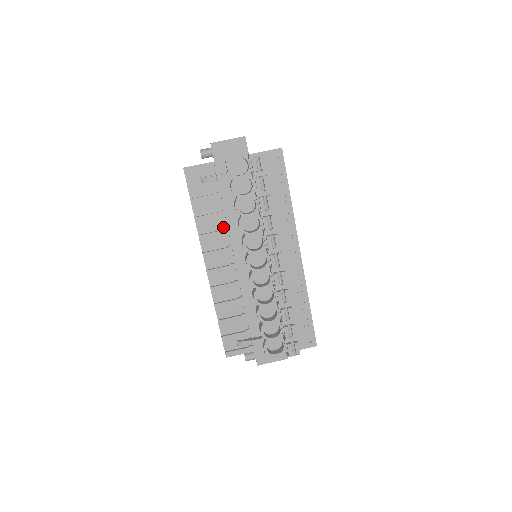
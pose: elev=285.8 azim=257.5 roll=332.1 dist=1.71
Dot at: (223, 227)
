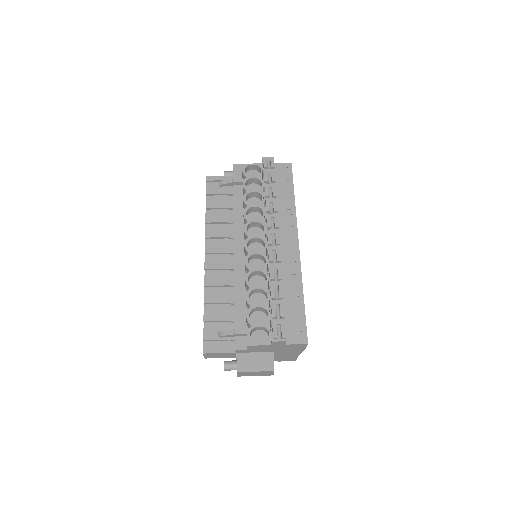
Dot at: (230, 227)
